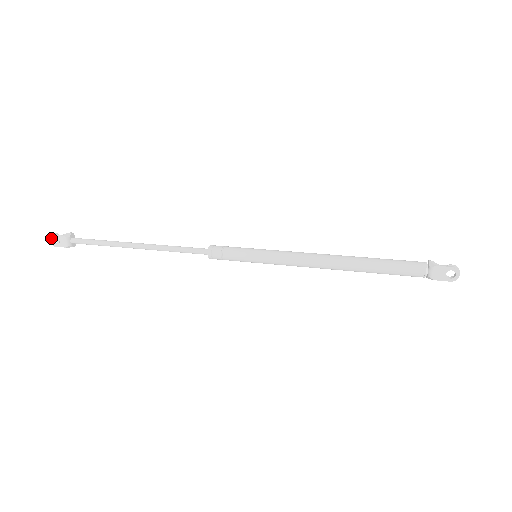
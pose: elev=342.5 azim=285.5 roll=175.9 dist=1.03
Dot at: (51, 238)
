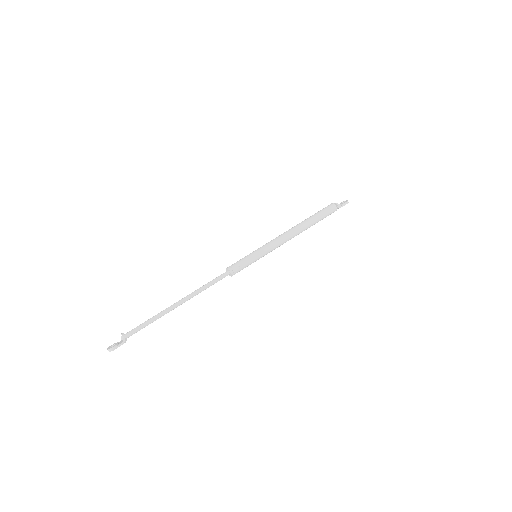
Dot at: occluded
